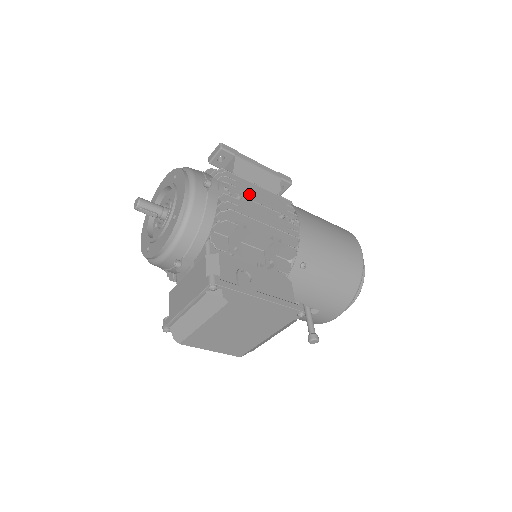
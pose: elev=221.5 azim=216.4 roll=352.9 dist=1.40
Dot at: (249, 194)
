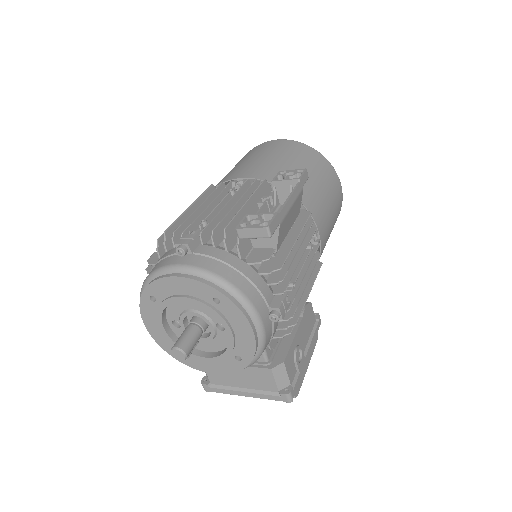
Dot at: (295, 269)
